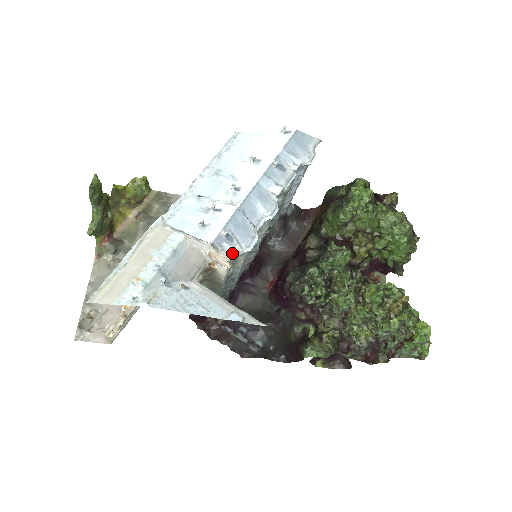
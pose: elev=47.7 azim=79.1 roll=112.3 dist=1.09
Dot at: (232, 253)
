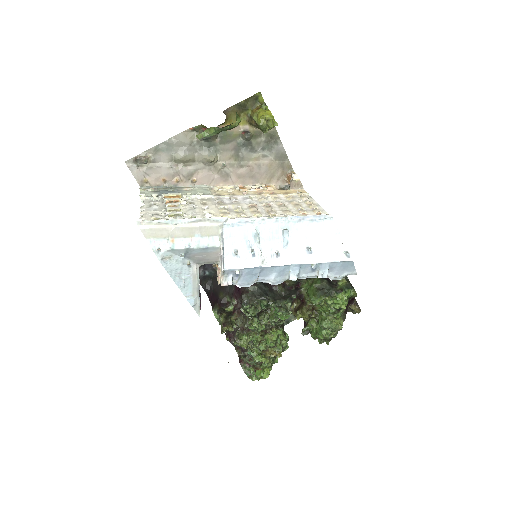
Dot at: (227, 283)
